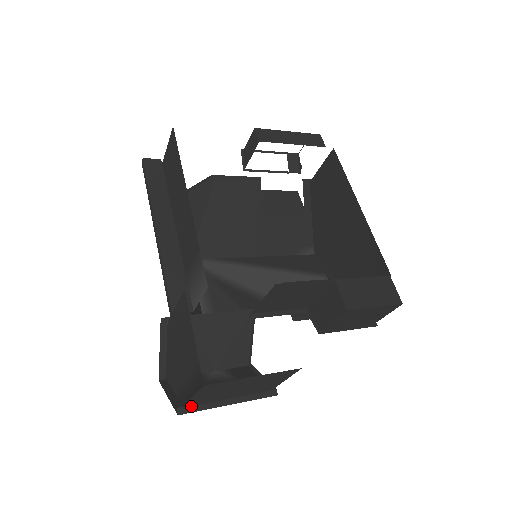
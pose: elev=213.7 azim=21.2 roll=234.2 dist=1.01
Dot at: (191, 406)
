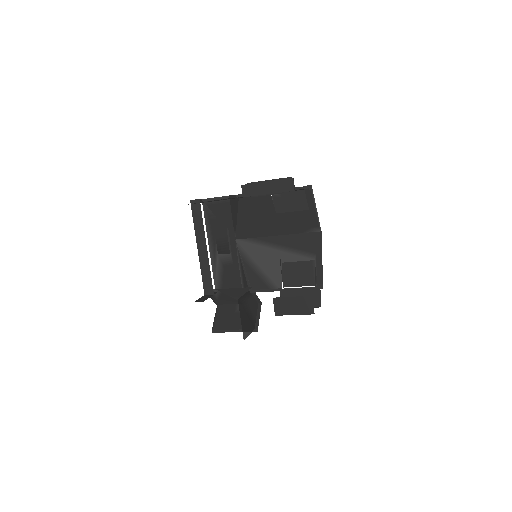
Dot at: (218, 330)
